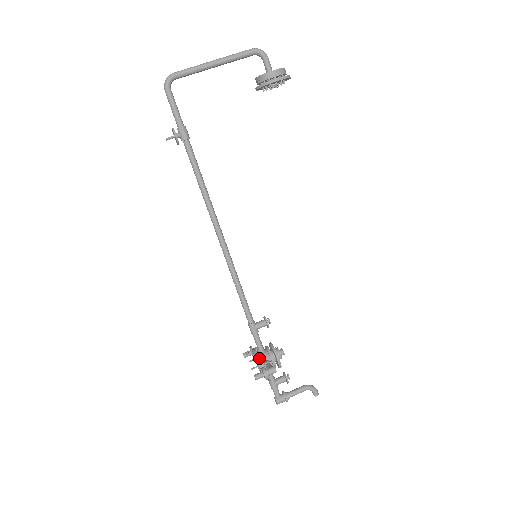
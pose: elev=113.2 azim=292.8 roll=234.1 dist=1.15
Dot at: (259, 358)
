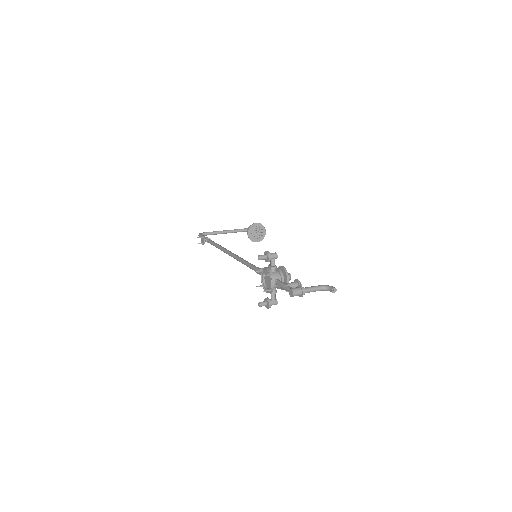
Dot at: occluded
